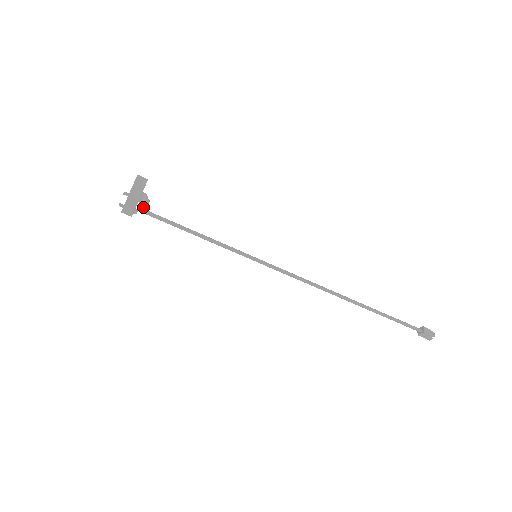
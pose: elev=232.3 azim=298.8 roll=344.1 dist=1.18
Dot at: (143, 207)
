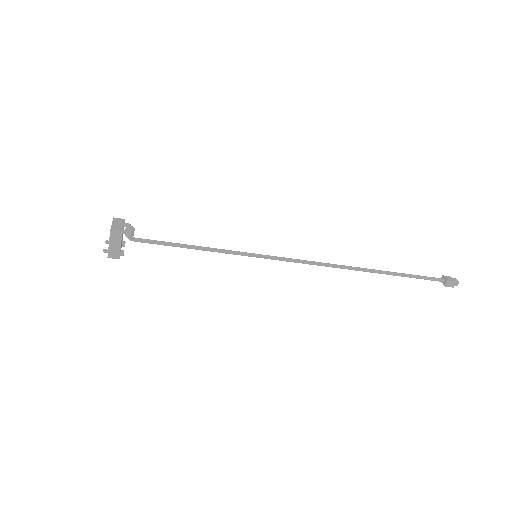
Dot at: (129, 238)
